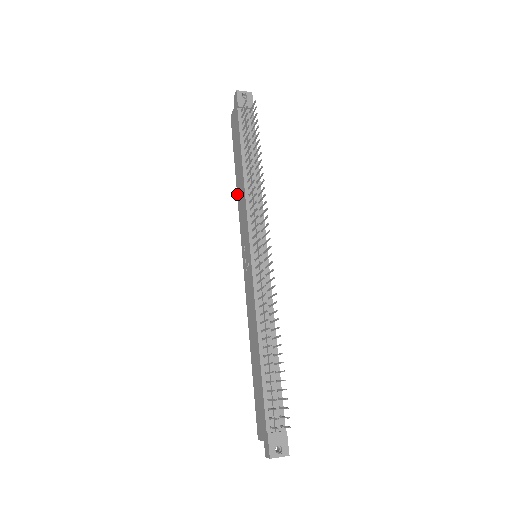
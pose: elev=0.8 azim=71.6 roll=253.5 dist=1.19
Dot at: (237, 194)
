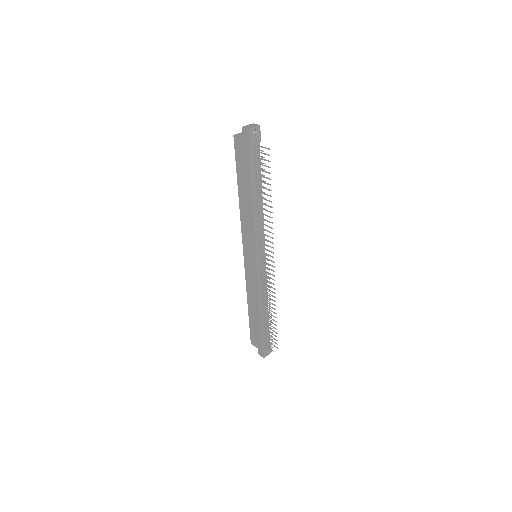
Dot at: (240, 208)
